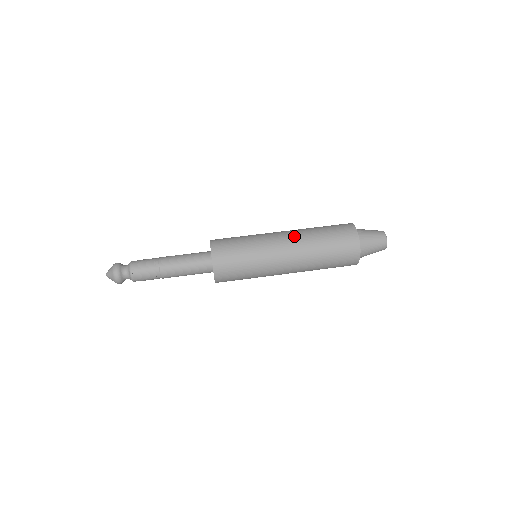
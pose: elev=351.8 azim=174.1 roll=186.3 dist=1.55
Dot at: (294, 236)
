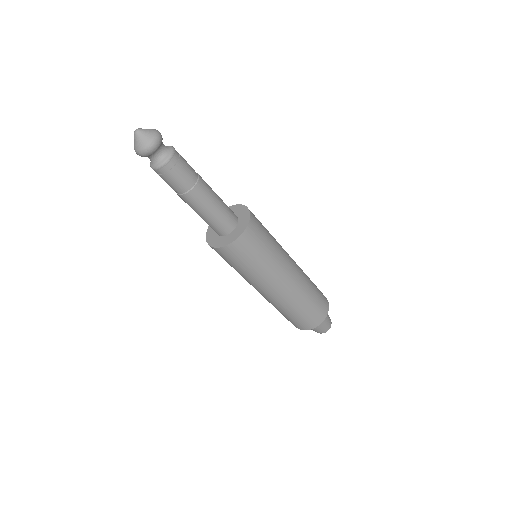
Dot at: occluded
